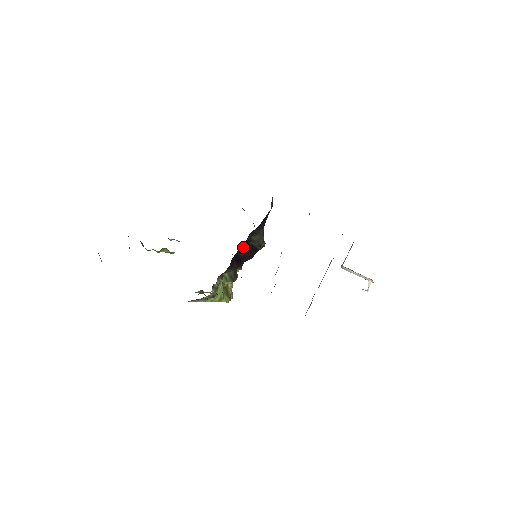
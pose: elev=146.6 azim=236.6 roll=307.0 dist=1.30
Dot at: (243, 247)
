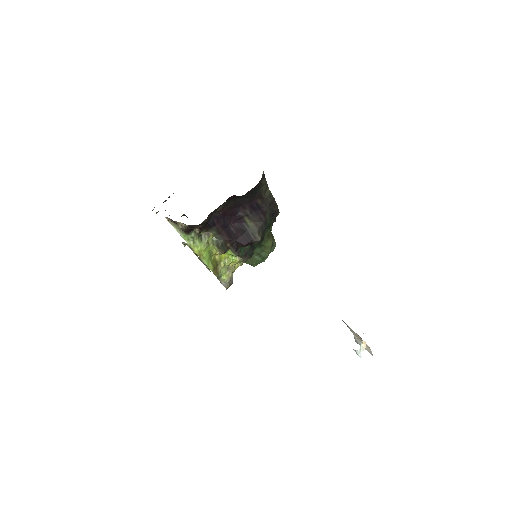
Dot at: (234, 221)
